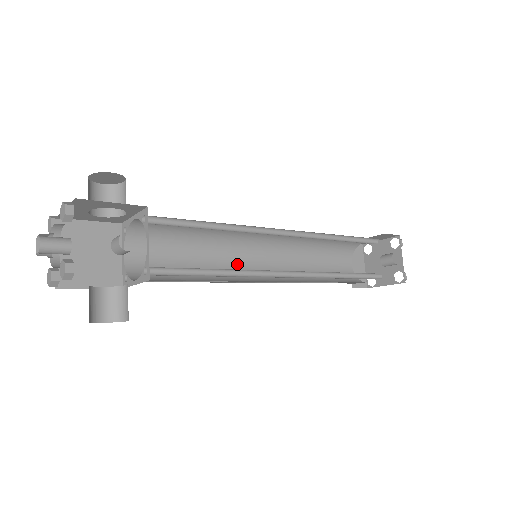
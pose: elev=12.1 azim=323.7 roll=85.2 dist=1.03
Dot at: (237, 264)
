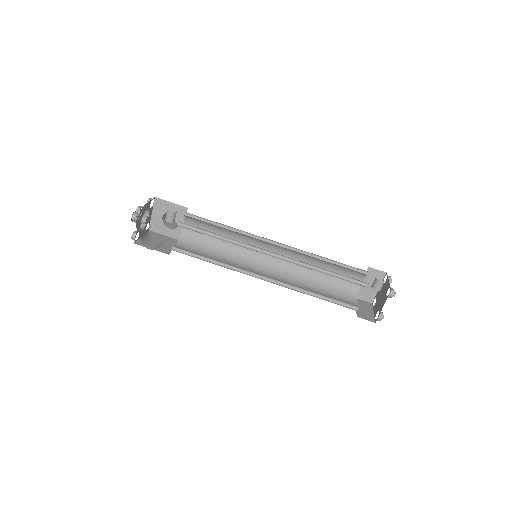
Dot at: (247, 270)
